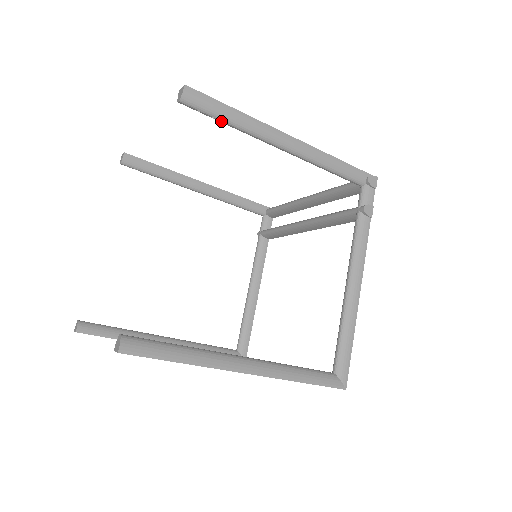
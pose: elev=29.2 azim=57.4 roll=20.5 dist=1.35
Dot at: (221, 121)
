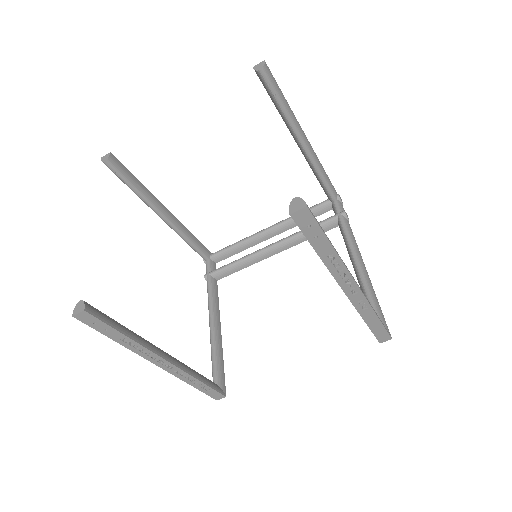
Dot at: (278, 101)
